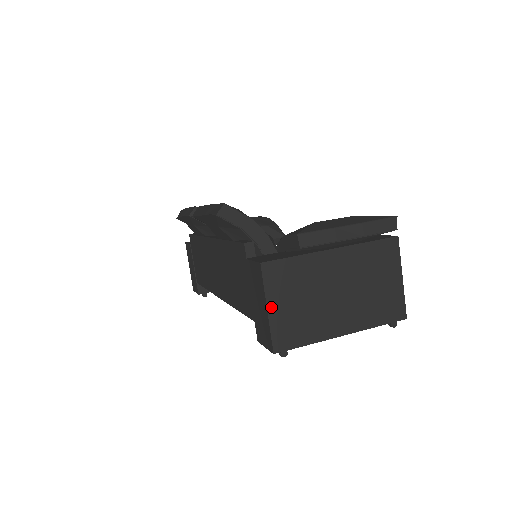
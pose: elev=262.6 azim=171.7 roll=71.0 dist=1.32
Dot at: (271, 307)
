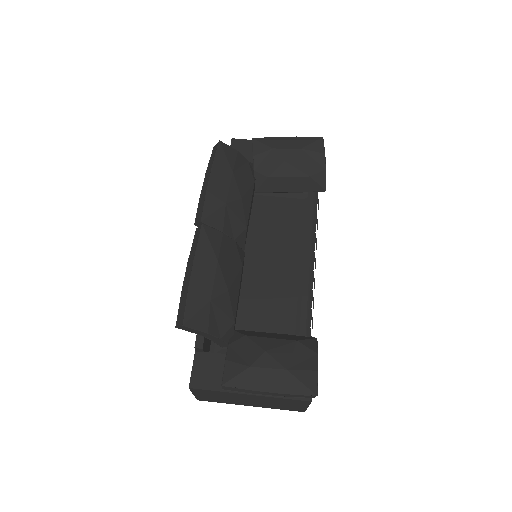
Dot at: (196, 395)
